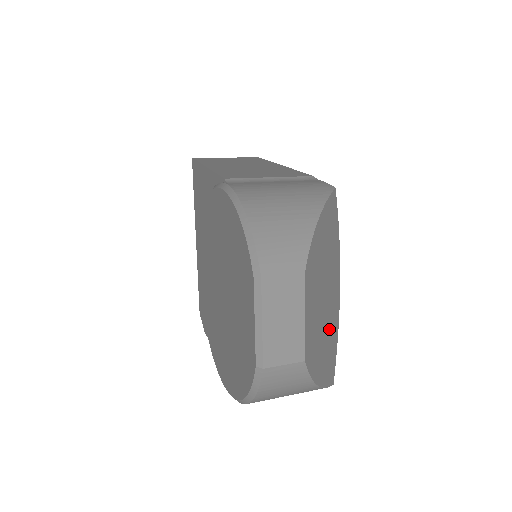
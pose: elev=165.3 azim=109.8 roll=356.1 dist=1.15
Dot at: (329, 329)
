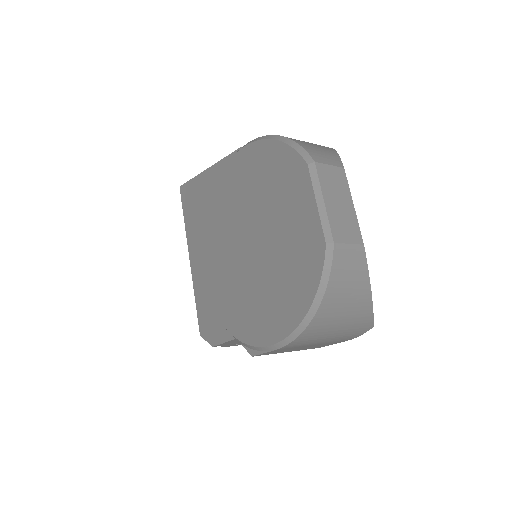
Dot at: occluded
